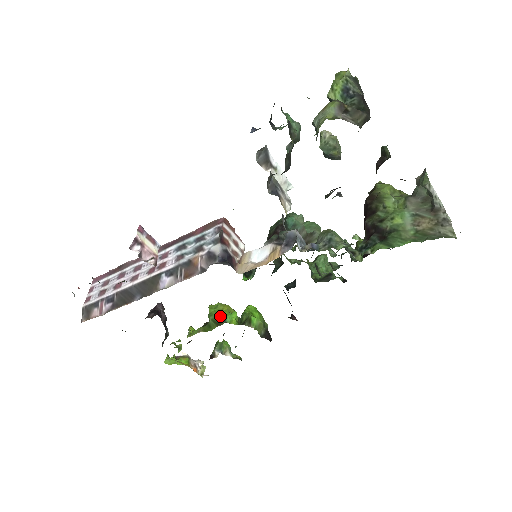
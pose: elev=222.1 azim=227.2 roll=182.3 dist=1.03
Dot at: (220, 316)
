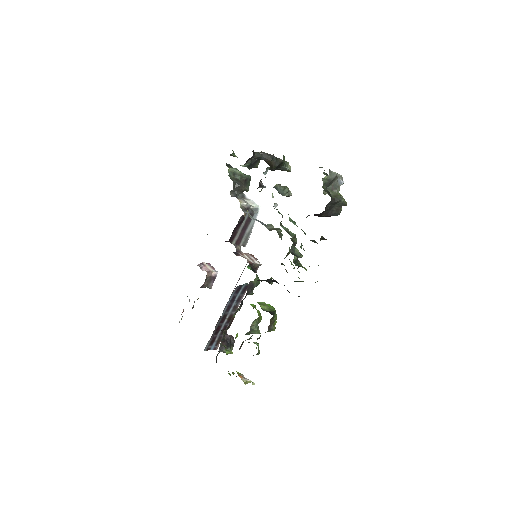
Dot at: occluded
